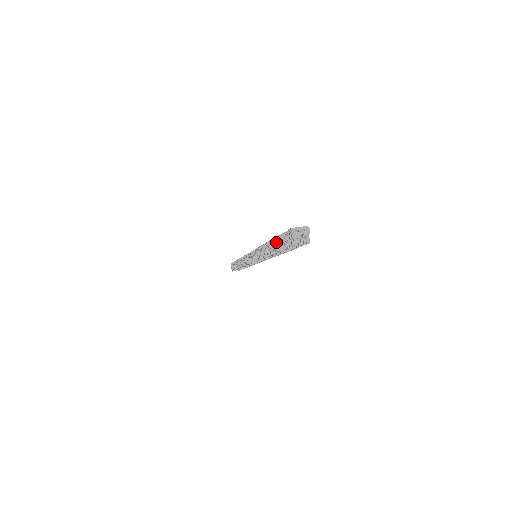
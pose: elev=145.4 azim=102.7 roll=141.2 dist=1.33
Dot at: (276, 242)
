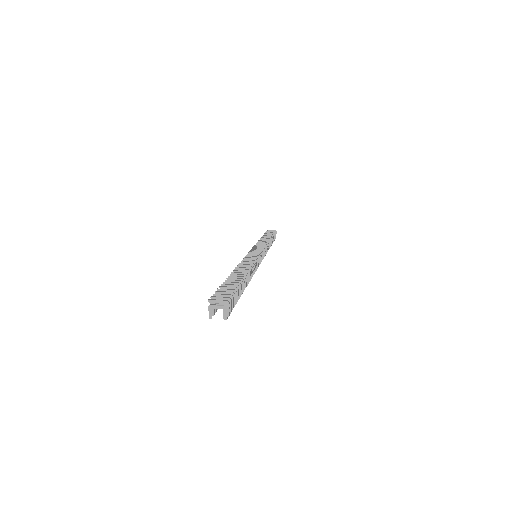
Dot at: occluded
